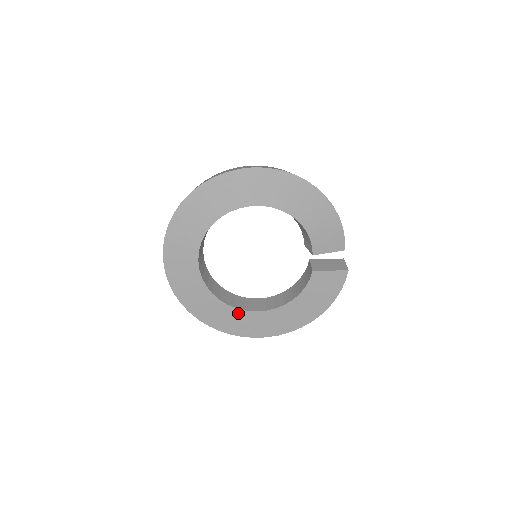
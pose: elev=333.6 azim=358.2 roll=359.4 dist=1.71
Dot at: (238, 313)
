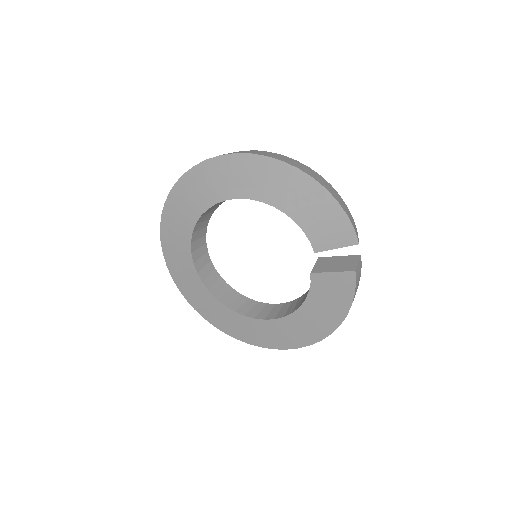
Dot at: (247, 321)
